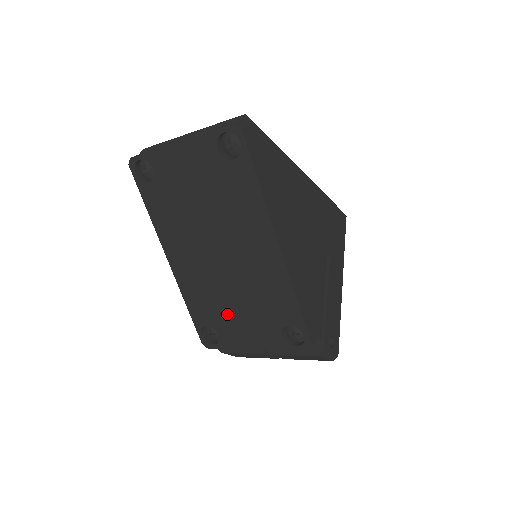
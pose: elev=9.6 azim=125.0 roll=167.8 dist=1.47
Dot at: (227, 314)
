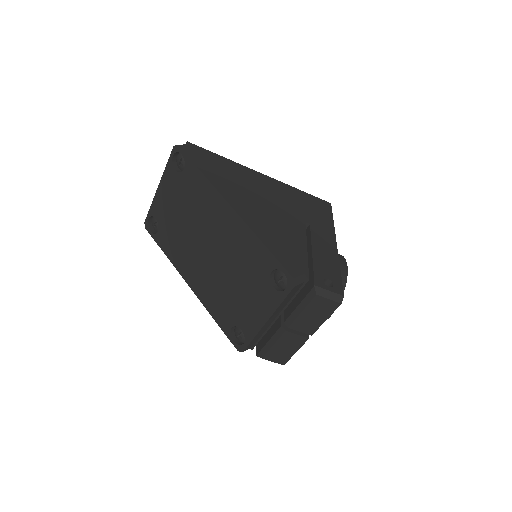
Dot at: (236, 301)
